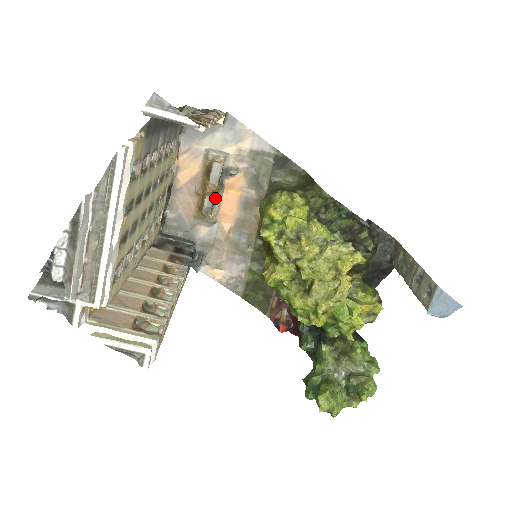
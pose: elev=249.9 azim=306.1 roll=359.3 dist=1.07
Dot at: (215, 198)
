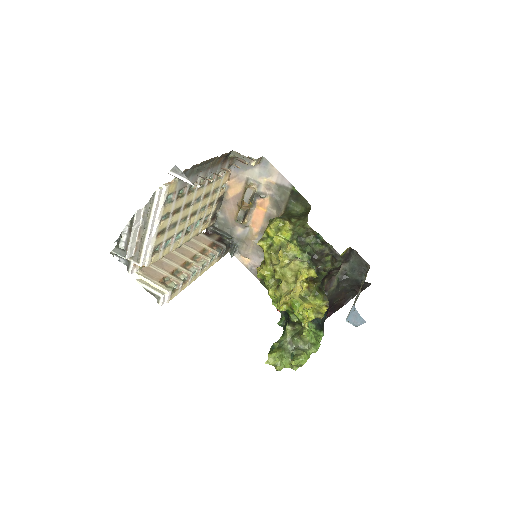
Dot at: (249, 211)
